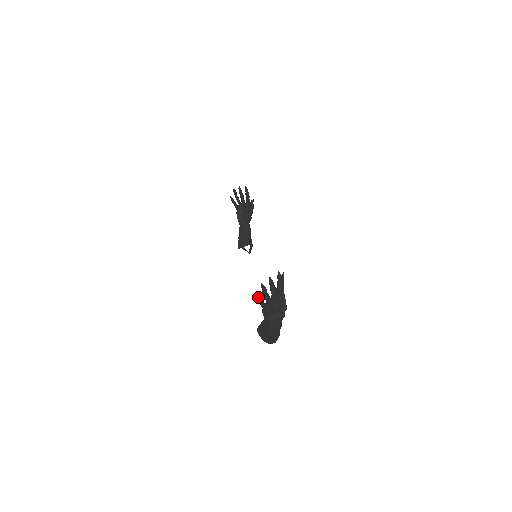
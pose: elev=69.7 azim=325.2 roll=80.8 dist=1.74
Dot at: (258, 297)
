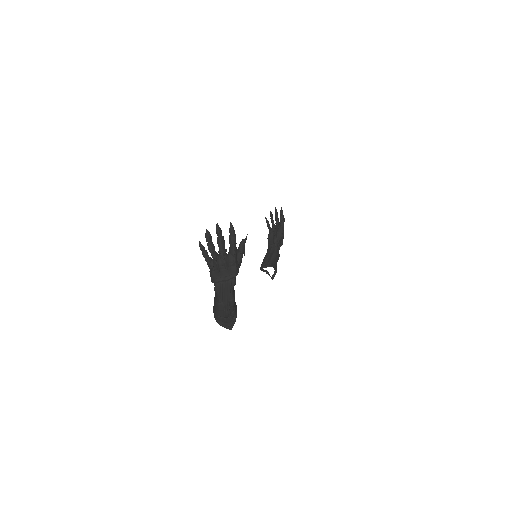
Dot at: (202, 246)
